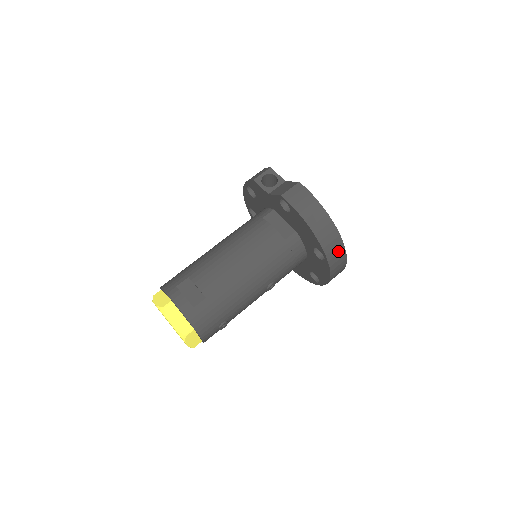
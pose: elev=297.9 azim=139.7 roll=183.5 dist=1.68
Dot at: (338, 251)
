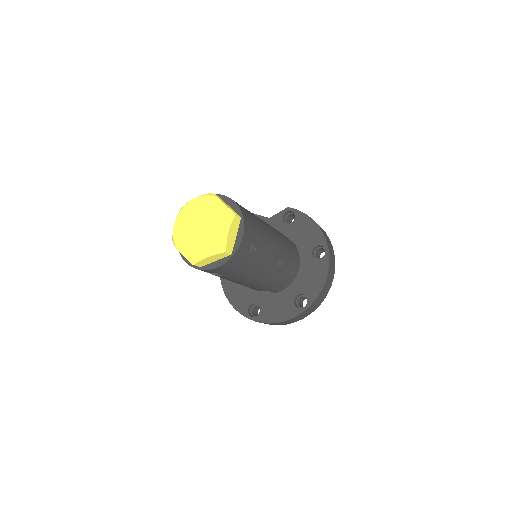
Dot at: (332, 255)
